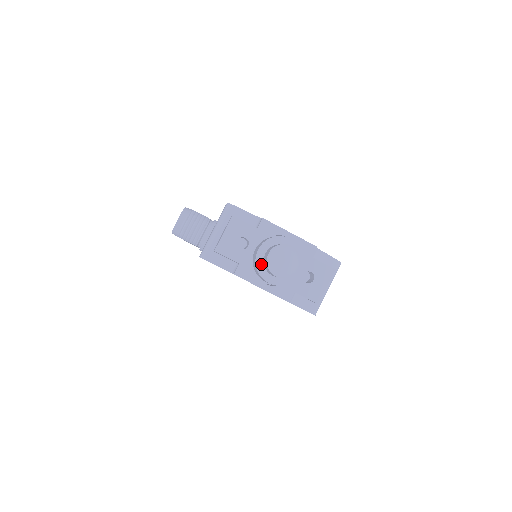
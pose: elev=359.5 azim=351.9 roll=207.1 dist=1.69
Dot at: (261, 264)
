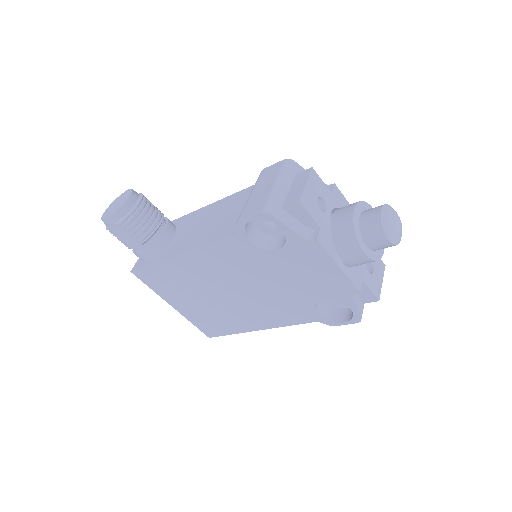
Dot at: (357, 228)
